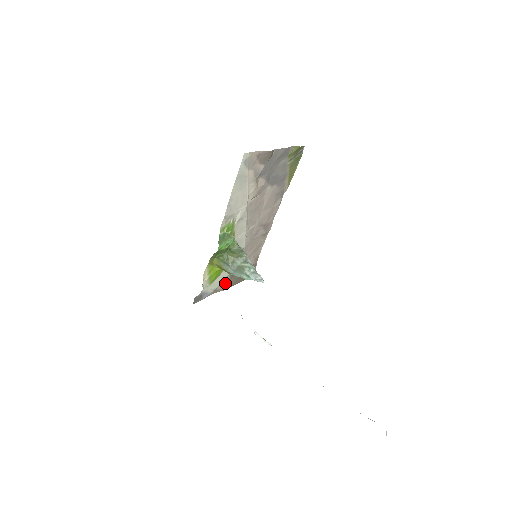
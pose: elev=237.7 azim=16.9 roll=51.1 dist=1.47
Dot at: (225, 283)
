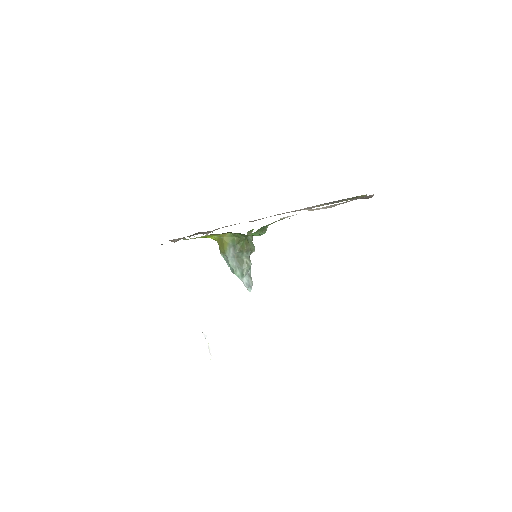
Dot at: occluded
